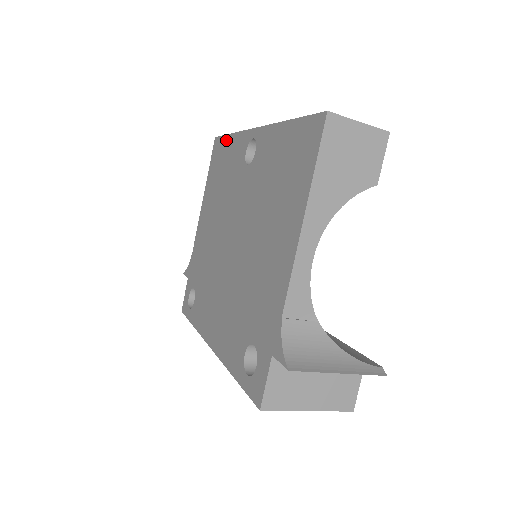
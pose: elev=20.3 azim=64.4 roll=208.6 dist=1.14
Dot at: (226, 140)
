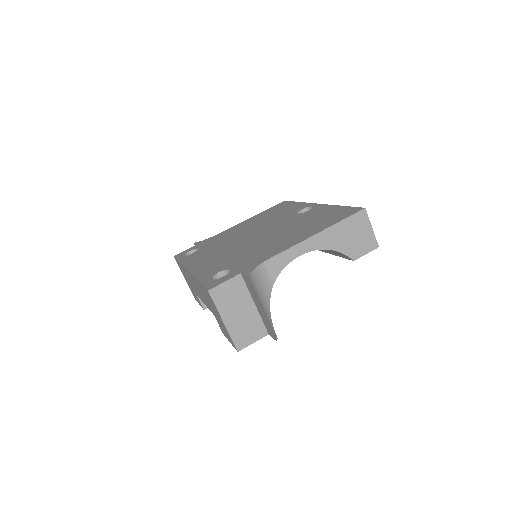
Dot at: (292, 203)
